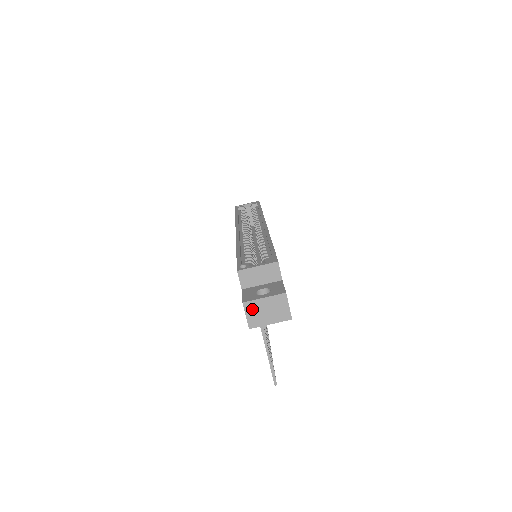
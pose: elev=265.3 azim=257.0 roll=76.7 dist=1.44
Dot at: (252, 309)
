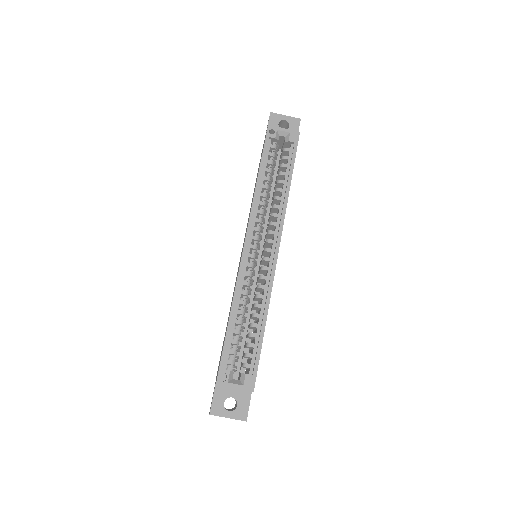
Dot at: (216, 415)
